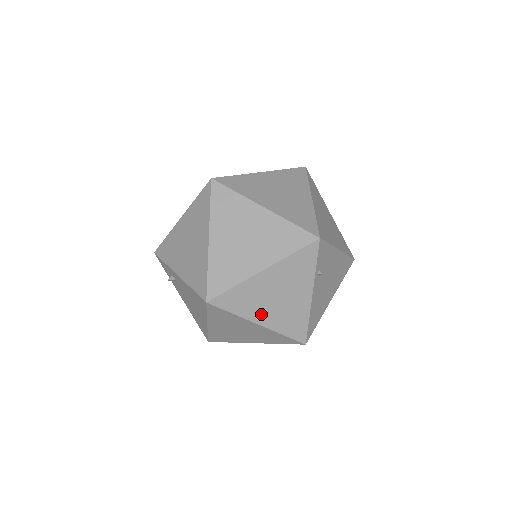
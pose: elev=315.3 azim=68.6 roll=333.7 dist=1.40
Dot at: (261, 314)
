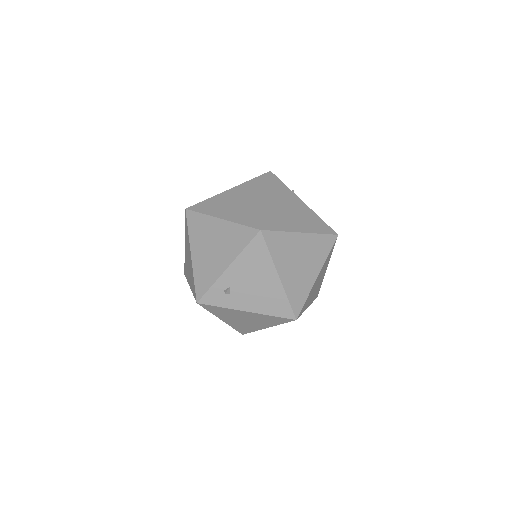
Dot at: (295, 225)
